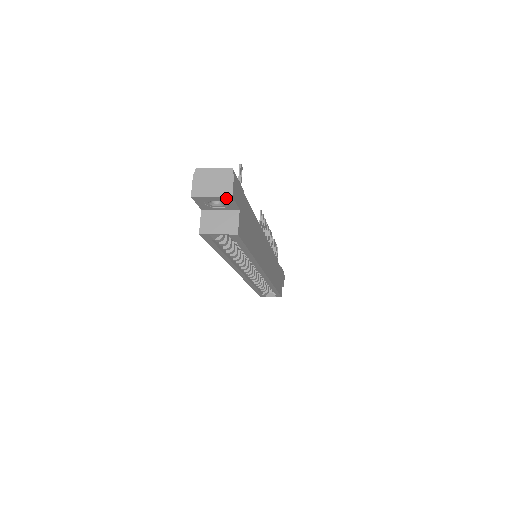
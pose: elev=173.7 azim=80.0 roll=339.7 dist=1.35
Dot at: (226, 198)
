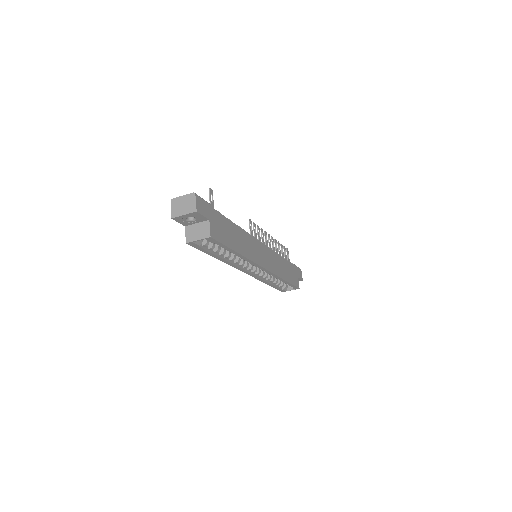
Dot at: (194, 214)
